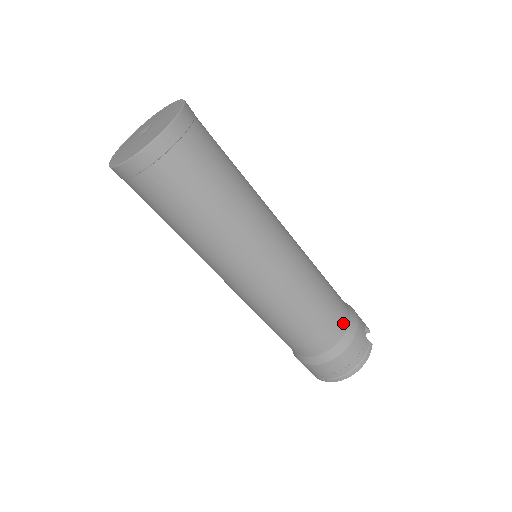
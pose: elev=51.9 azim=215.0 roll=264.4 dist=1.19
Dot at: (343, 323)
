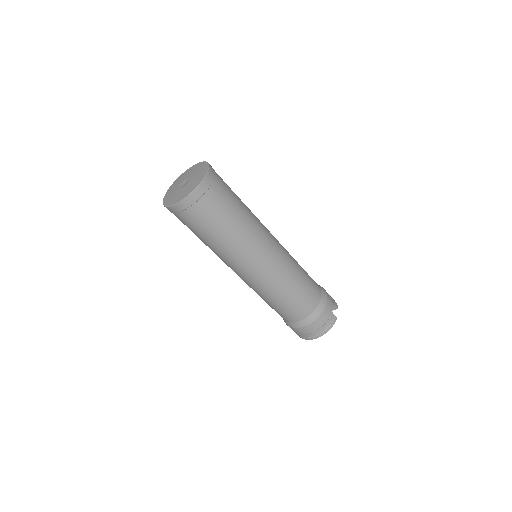
Dot at: (314, 303)
